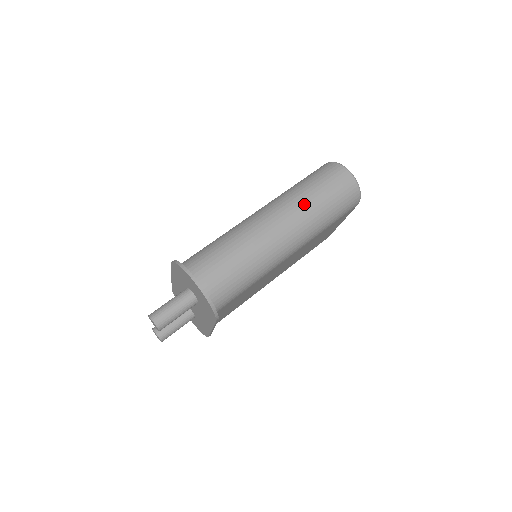
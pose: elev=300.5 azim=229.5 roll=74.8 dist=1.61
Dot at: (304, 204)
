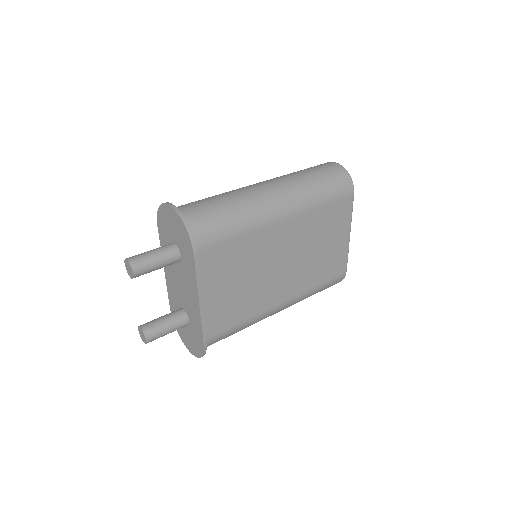
Dot at: (290, 176)
